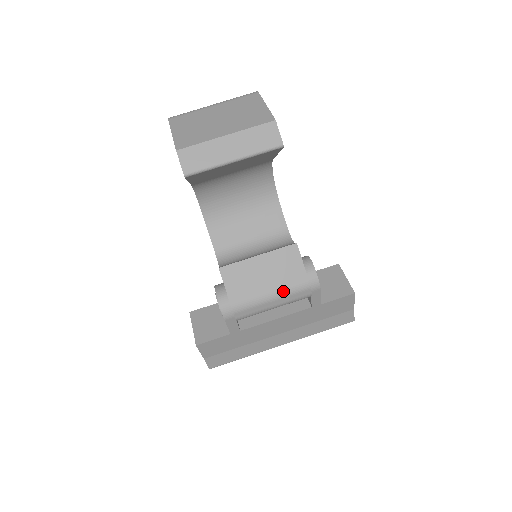
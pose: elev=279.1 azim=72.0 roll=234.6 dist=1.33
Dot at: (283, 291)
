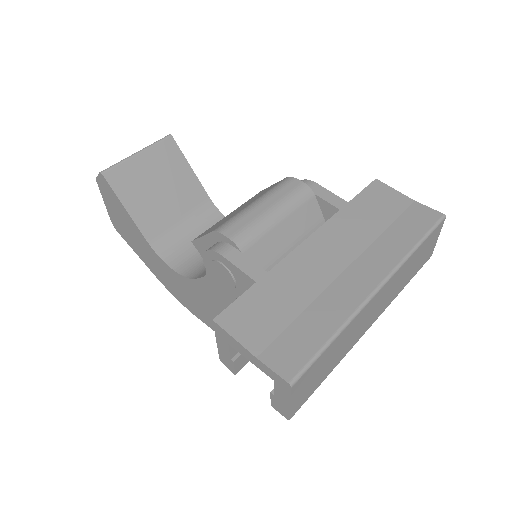
Dot at: (265, 194)
